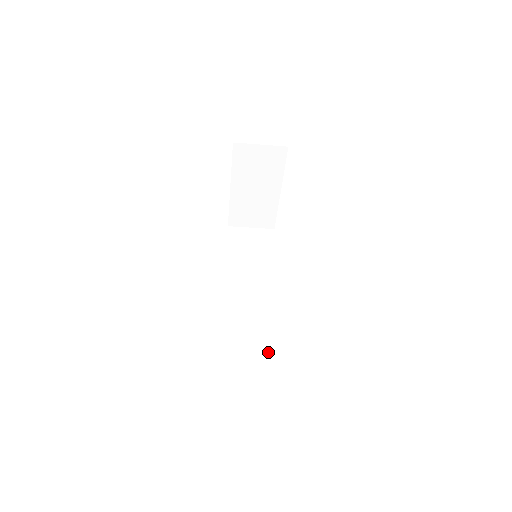
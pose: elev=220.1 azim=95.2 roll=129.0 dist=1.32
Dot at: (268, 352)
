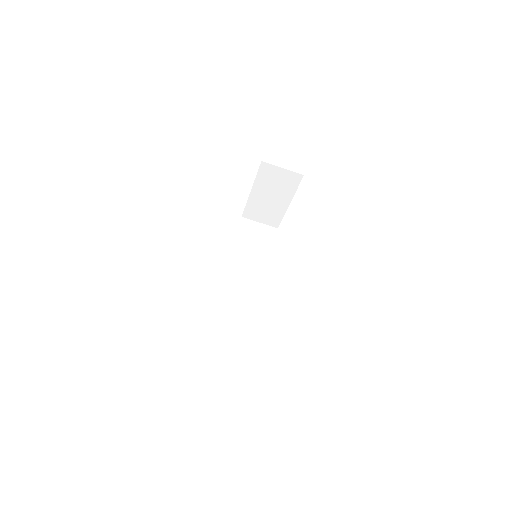
Dot at: (246, 328)
